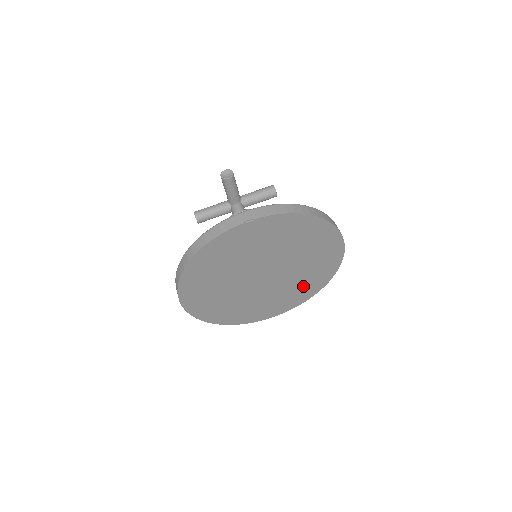
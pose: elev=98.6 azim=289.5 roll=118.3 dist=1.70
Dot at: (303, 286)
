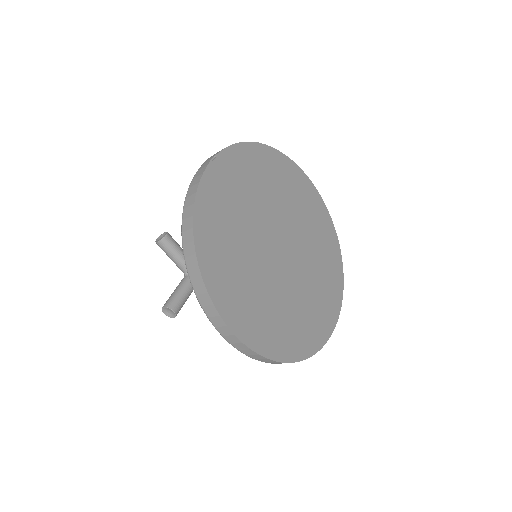
Dot at: (324, 257)
